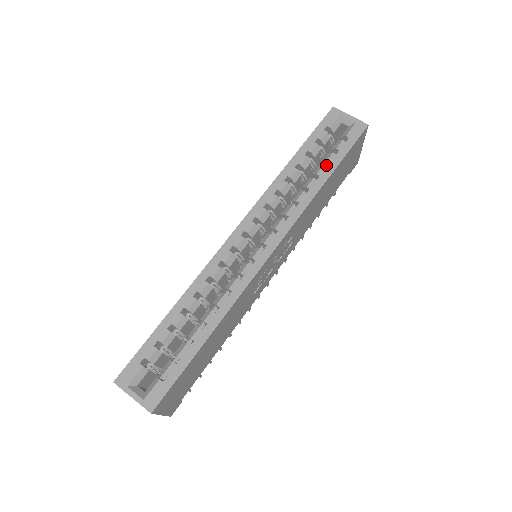
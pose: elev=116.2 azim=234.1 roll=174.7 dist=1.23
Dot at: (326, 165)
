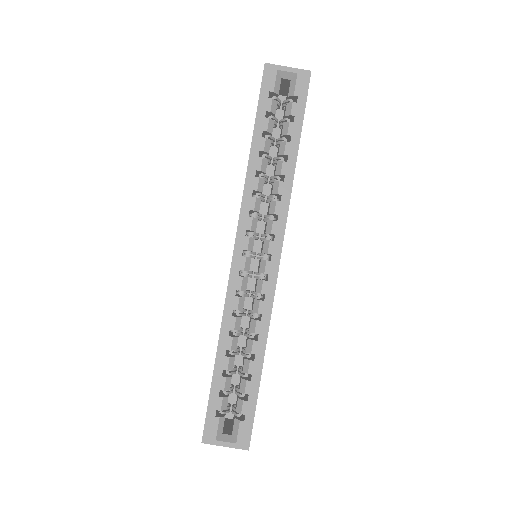
Dot at: (287, 137)
